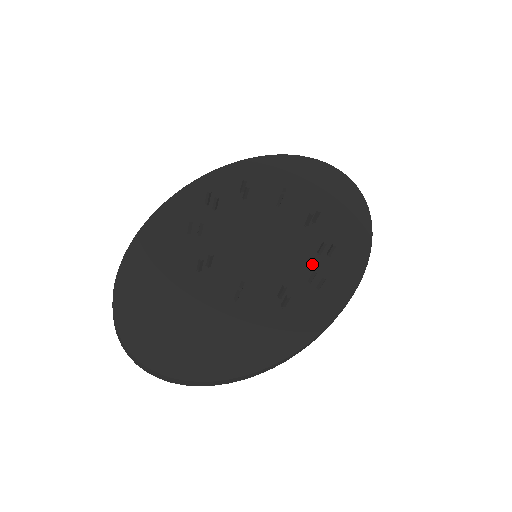
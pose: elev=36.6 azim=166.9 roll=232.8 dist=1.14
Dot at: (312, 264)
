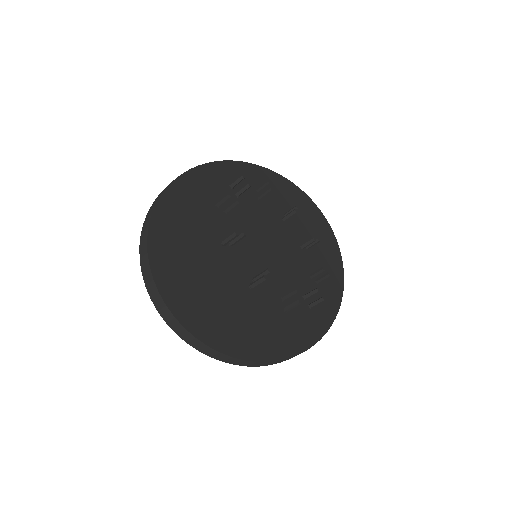
Dot at: (306, 283)
